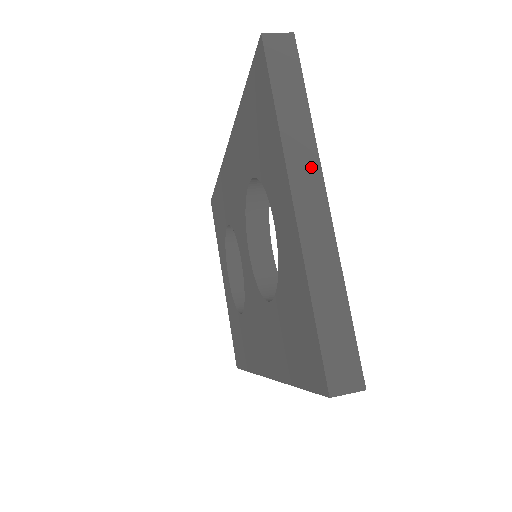
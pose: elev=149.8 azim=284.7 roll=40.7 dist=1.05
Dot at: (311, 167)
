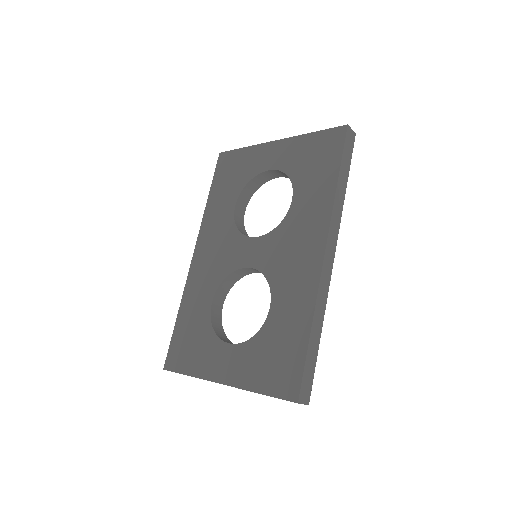
Dot at: occluded
